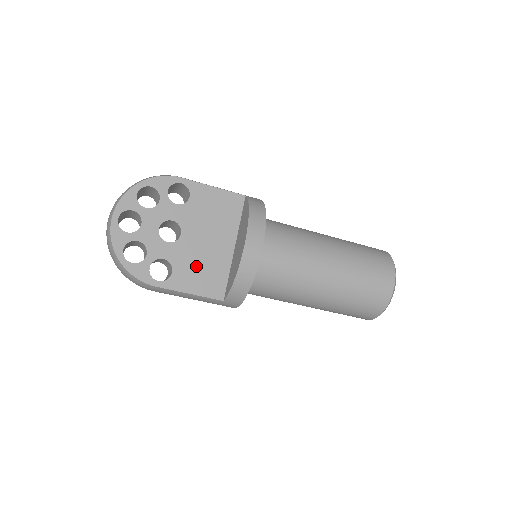
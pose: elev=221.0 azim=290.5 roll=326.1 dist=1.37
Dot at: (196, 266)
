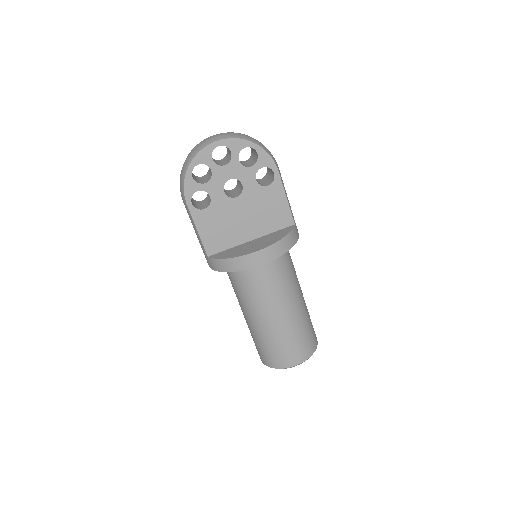
Dot at: (220, 222)
